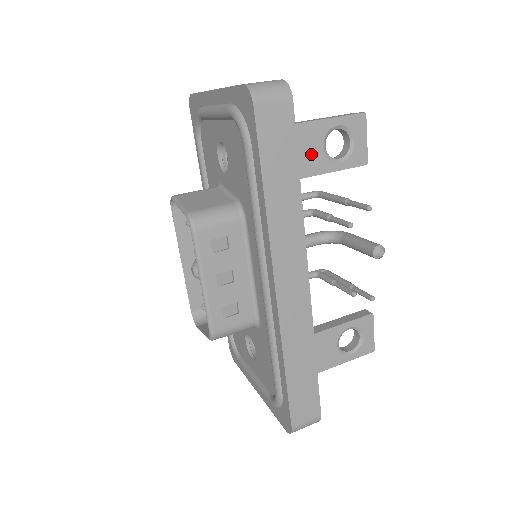
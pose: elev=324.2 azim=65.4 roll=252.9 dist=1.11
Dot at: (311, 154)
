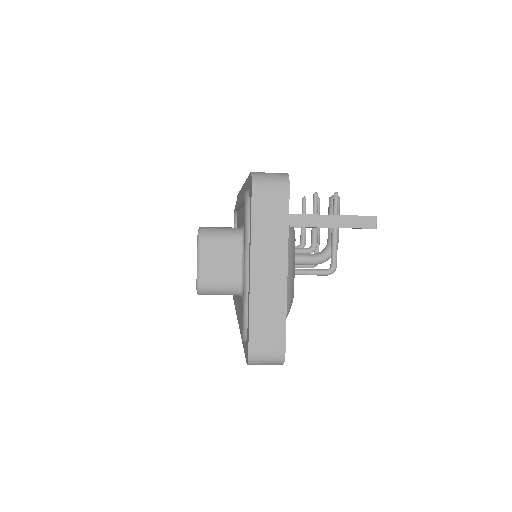
Dot at: occluded
